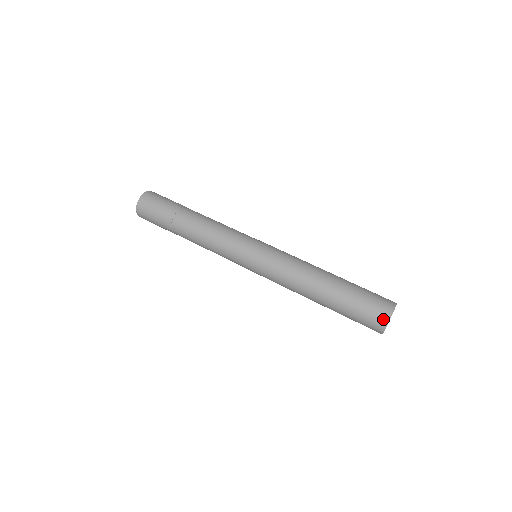
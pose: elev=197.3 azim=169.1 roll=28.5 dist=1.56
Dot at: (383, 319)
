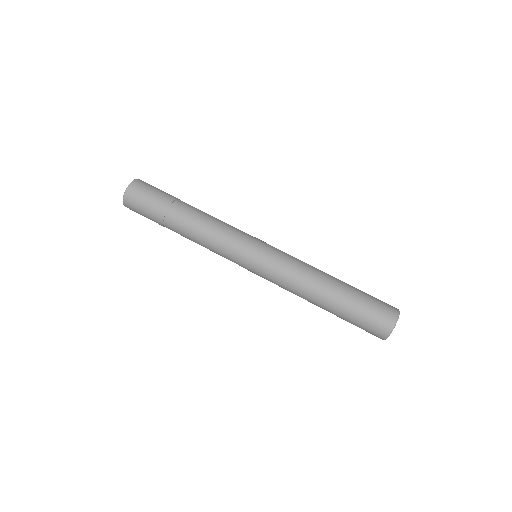
Dot at: (381, 337)
